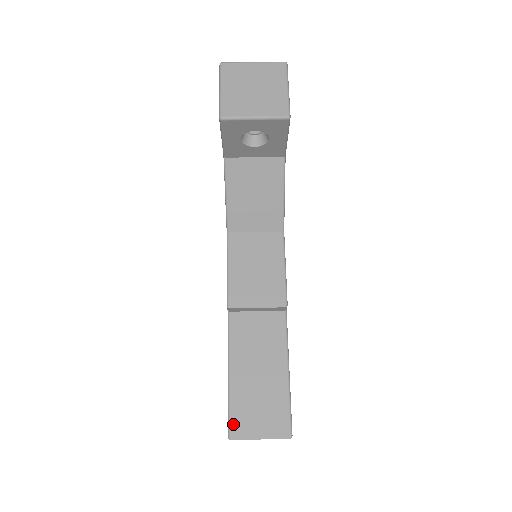
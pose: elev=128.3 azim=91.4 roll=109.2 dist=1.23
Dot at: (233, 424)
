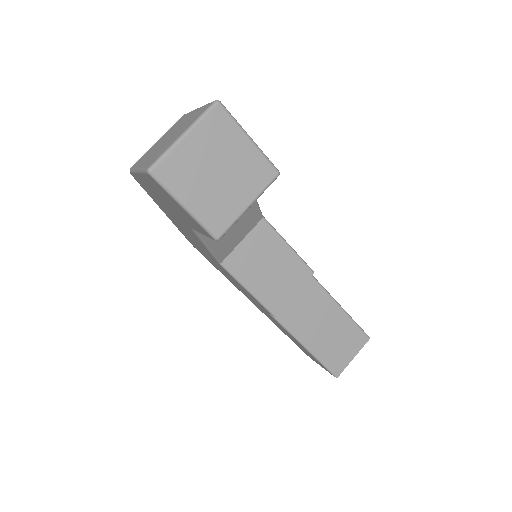
Dot at: (332, 369)
